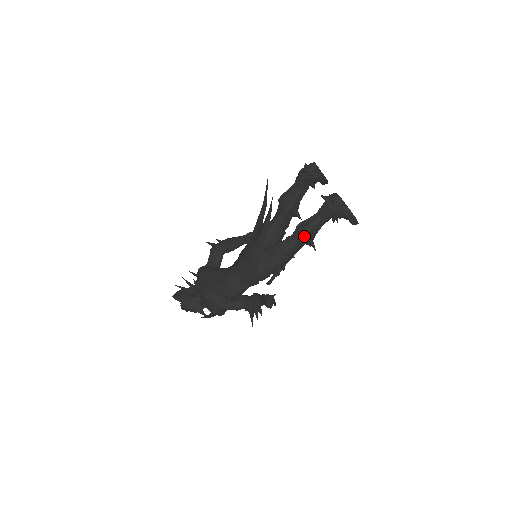
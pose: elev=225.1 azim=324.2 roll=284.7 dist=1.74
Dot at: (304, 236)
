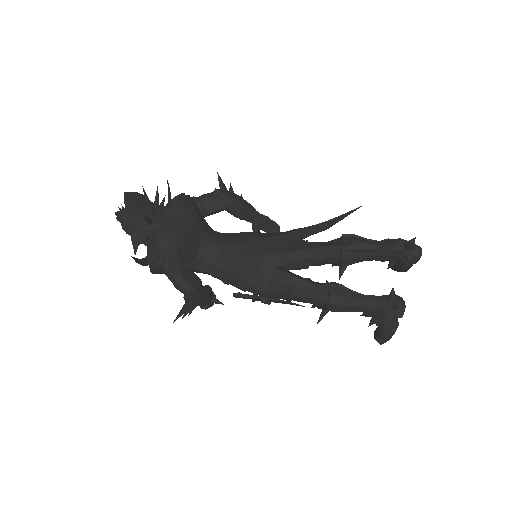
Dot at: (330, 302)
